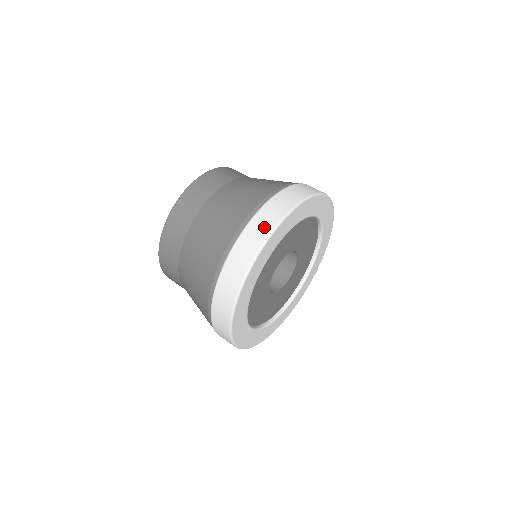
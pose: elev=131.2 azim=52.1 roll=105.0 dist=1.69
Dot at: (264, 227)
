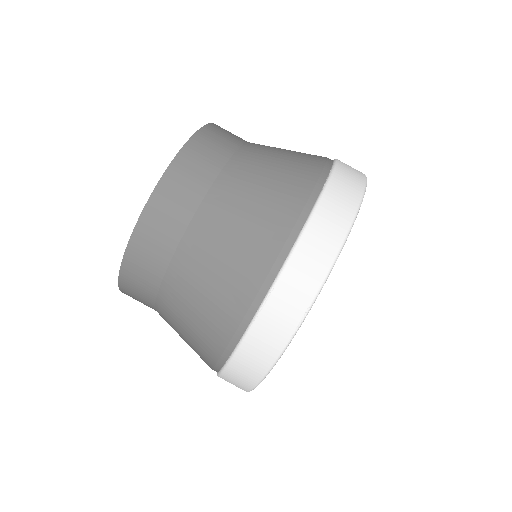
Dot at: (262, 355)
